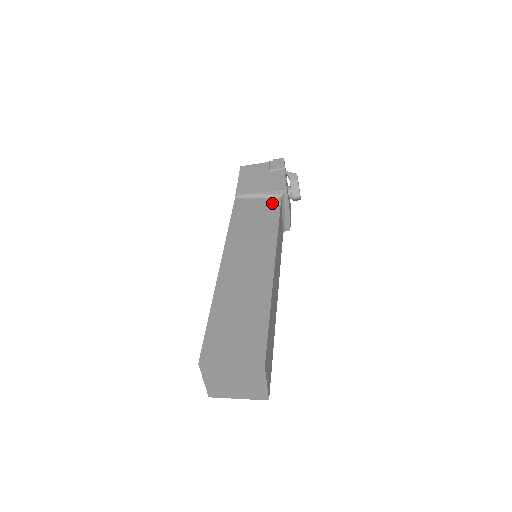
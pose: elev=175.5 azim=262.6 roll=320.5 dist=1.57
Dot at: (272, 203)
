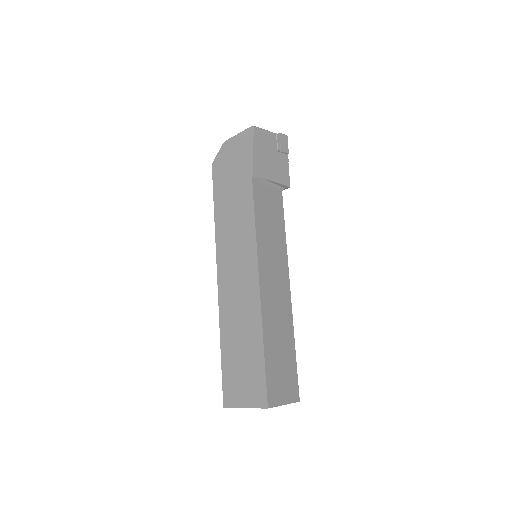
Dot at: (278, 199)
